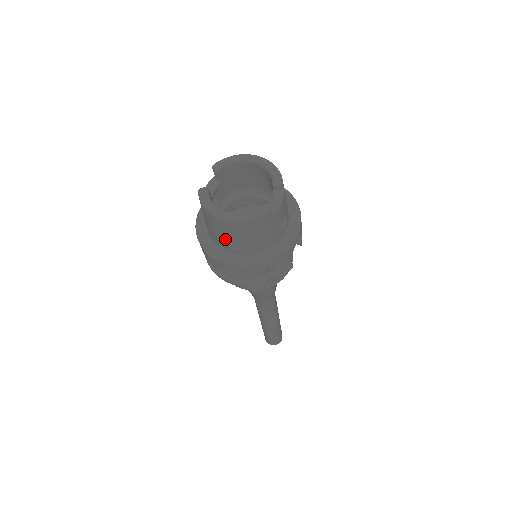
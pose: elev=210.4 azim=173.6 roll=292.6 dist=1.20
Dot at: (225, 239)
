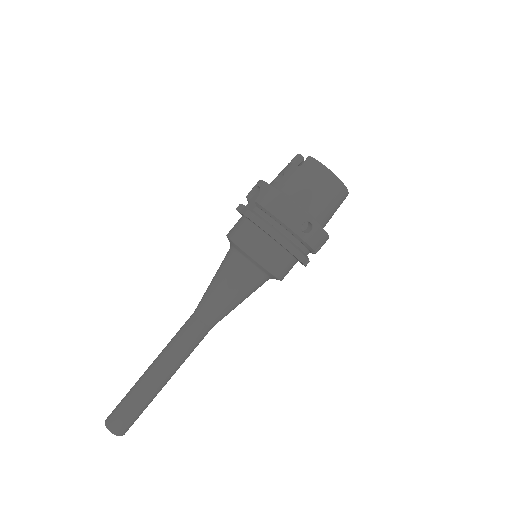
Dot at: (320, 199)
